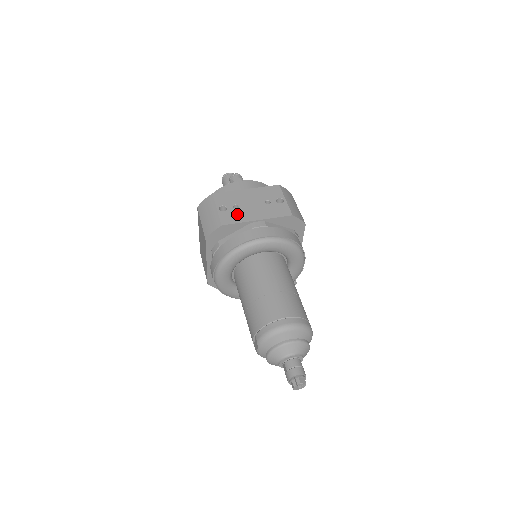
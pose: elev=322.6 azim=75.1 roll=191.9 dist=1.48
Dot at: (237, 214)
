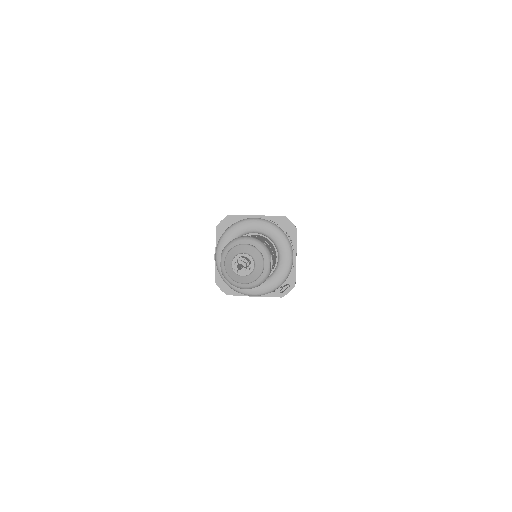
Dot at: occluded
